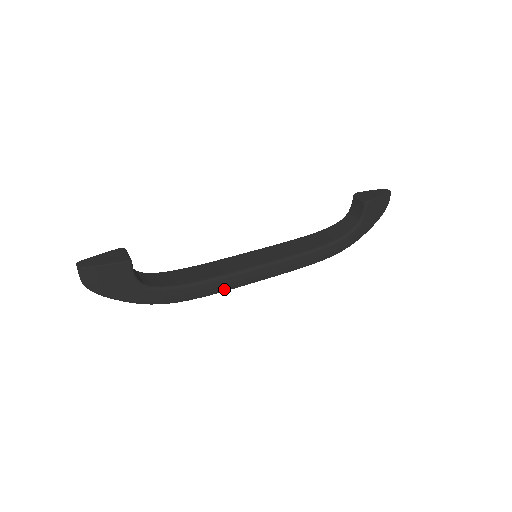
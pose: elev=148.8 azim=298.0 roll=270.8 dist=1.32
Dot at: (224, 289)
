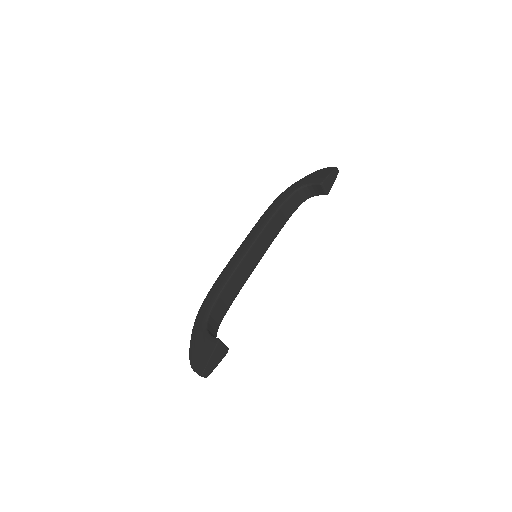
Dot at: occluded
